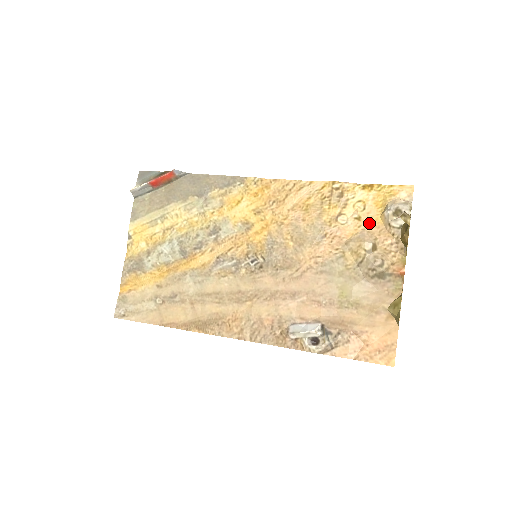
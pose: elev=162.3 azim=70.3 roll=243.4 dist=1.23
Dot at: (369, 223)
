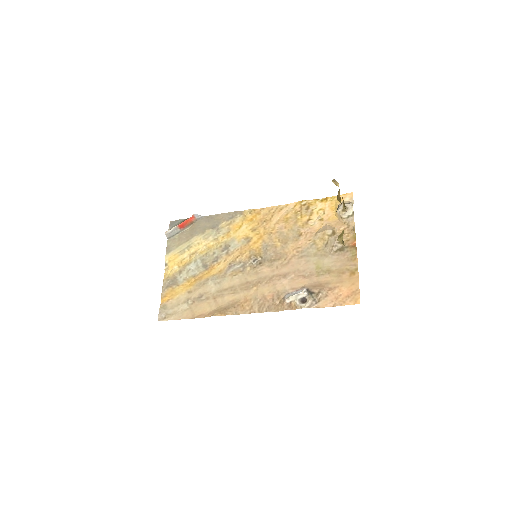
Dot at: (329, 221)
